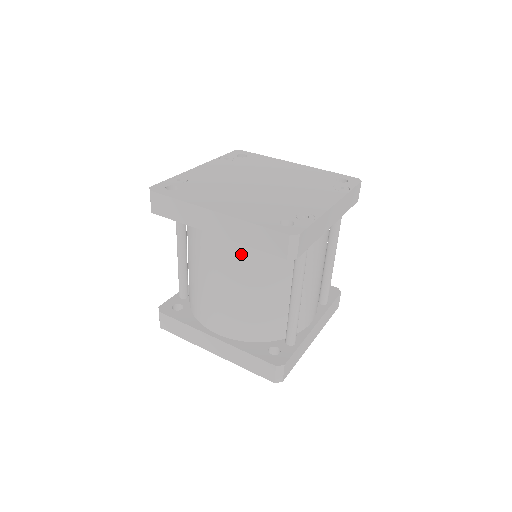
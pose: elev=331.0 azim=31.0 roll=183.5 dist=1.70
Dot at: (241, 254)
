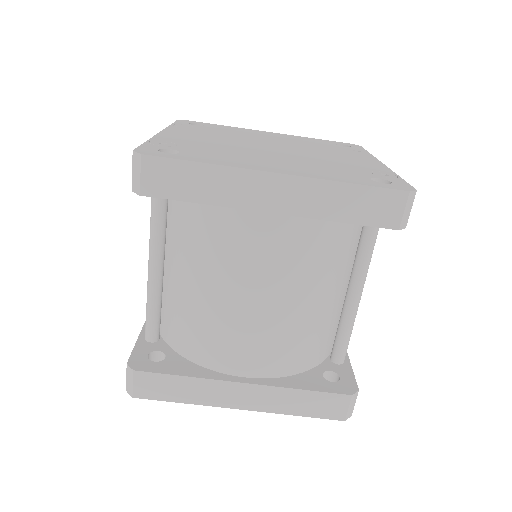
Dot at: (305, 240)
